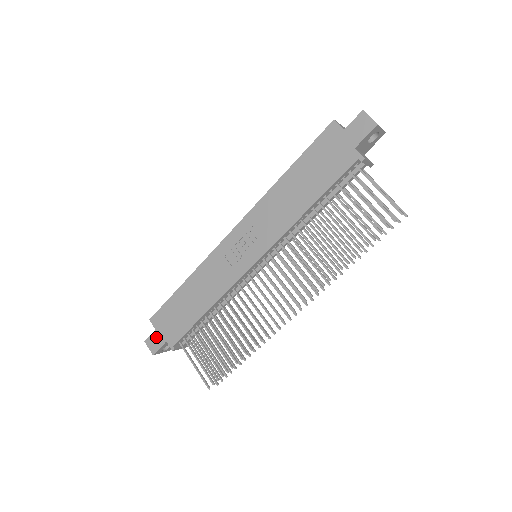
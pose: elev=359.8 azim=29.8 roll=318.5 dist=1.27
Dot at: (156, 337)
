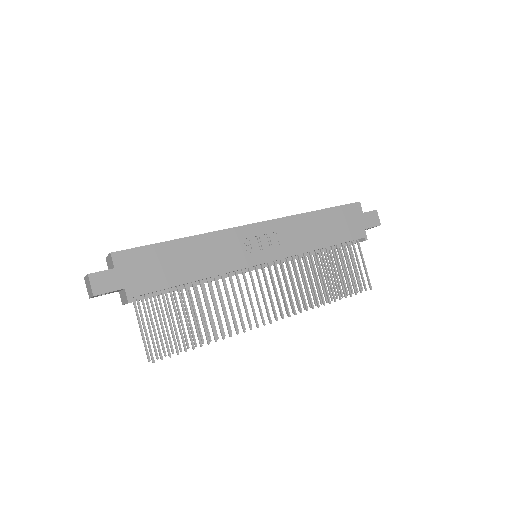
Dot at: (111, 277)
